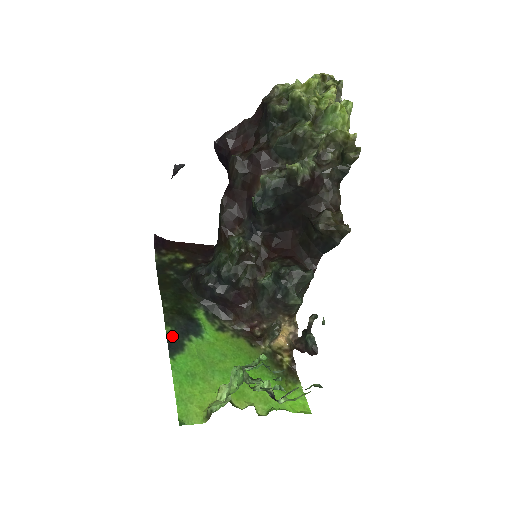
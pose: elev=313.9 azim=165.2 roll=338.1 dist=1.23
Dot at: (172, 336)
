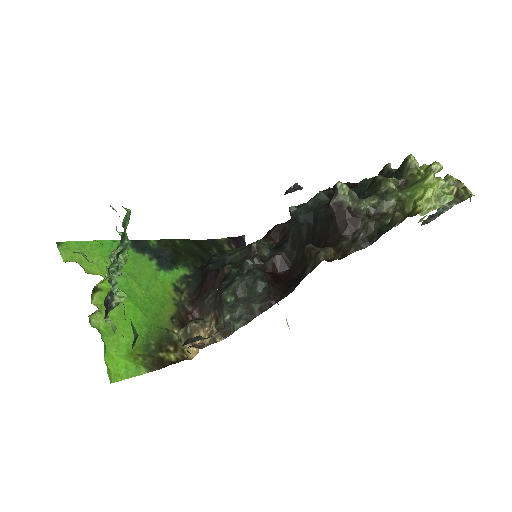
Dot at: (148, 244)
